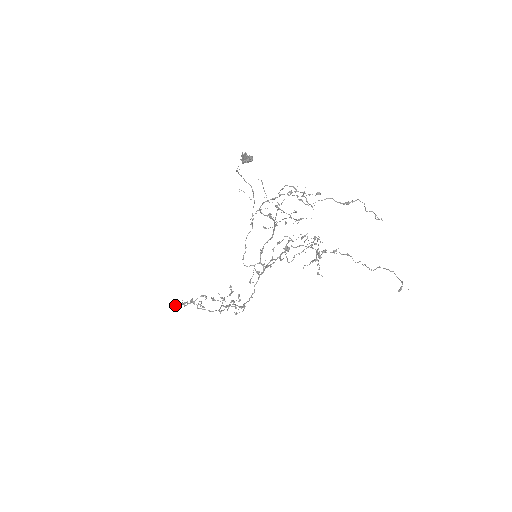
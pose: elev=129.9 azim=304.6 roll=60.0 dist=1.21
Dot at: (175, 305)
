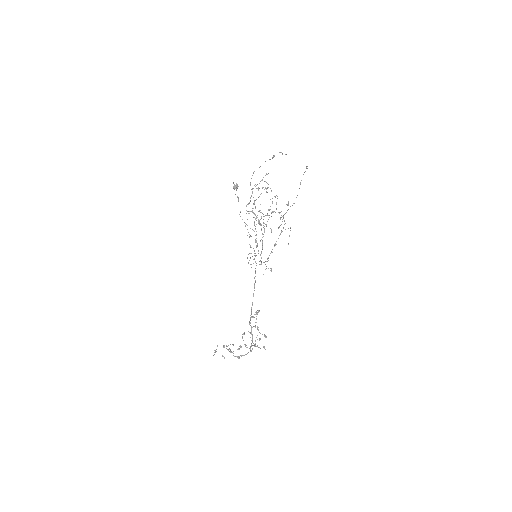
Dot at: (214, 350)
